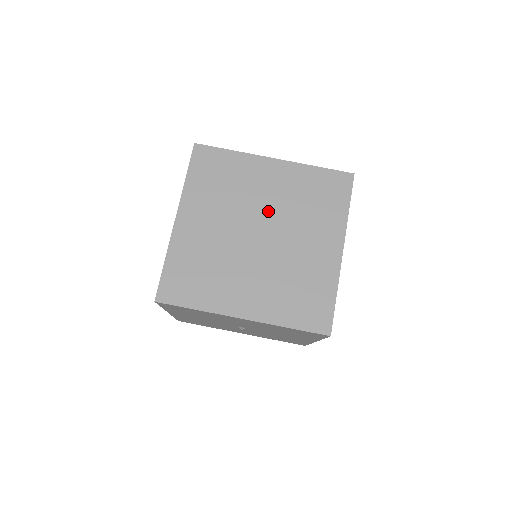
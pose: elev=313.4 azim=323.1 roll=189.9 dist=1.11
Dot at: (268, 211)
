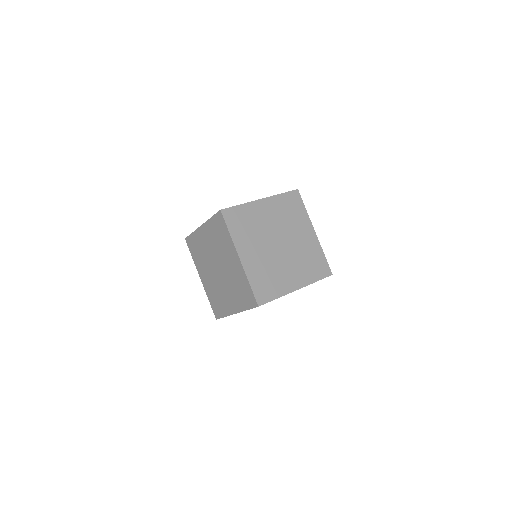
Dot at: (276, 229)
